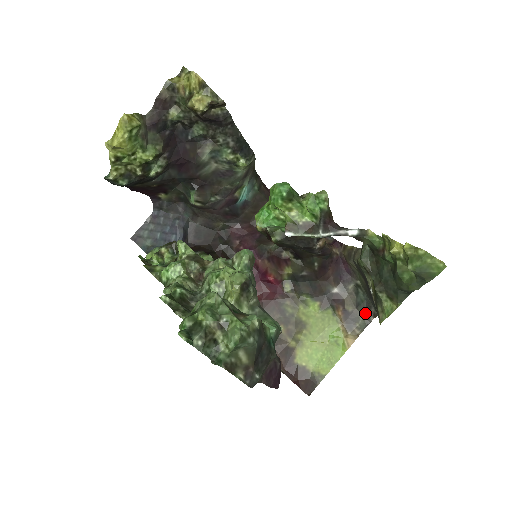
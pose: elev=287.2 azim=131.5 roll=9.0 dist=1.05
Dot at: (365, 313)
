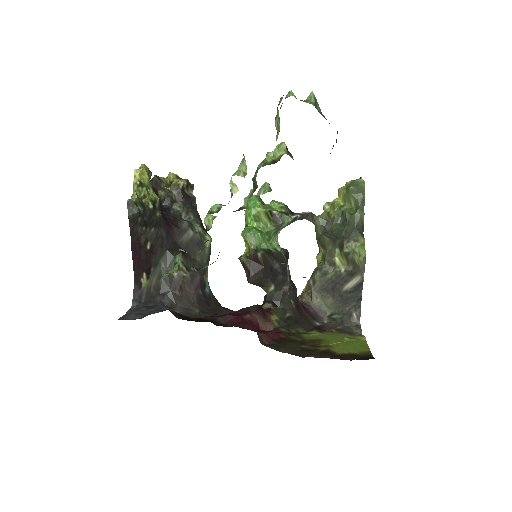
Dot at: (351, 323)
